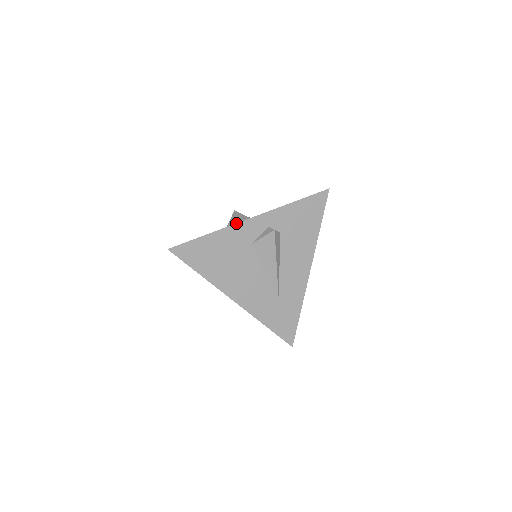
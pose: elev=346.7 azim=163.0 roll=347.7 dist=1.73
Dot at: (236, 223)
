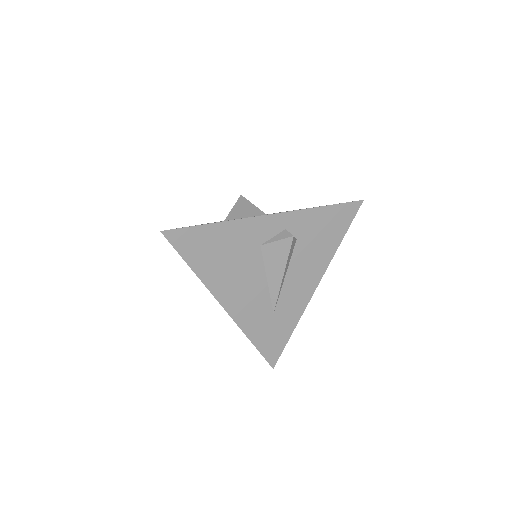
Dot at: (250, 217)
